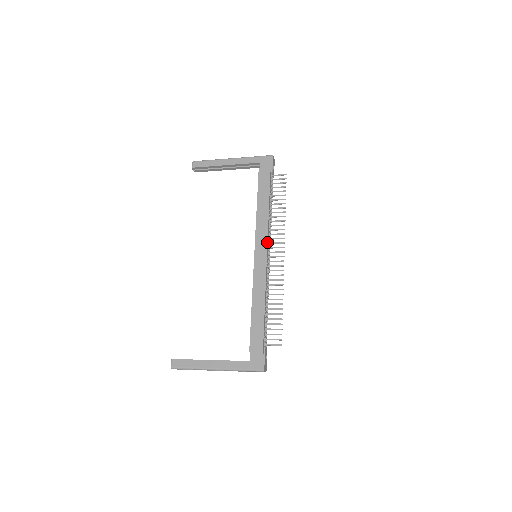
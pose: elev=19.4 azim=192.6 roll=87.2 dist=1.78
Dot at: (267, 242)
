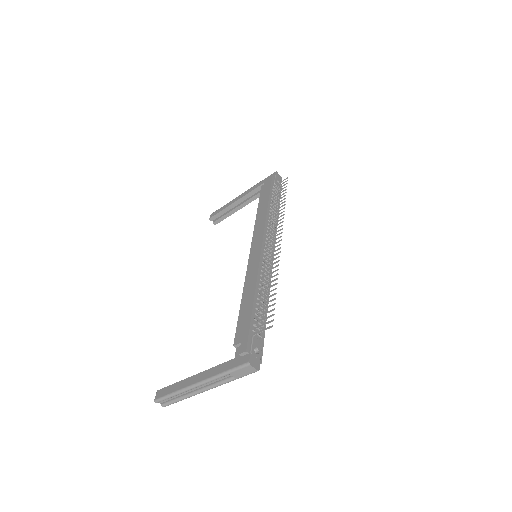
Dot at: (263, 234)
